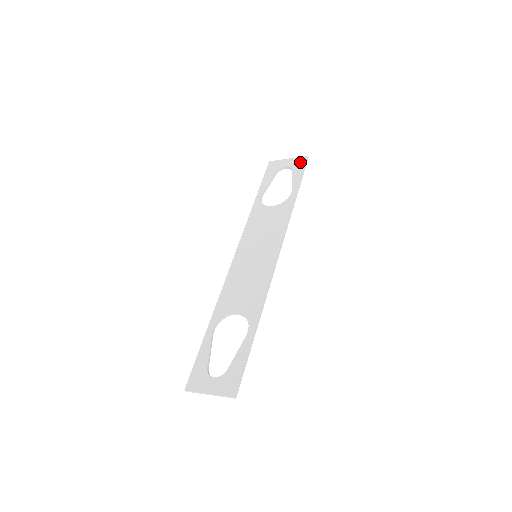
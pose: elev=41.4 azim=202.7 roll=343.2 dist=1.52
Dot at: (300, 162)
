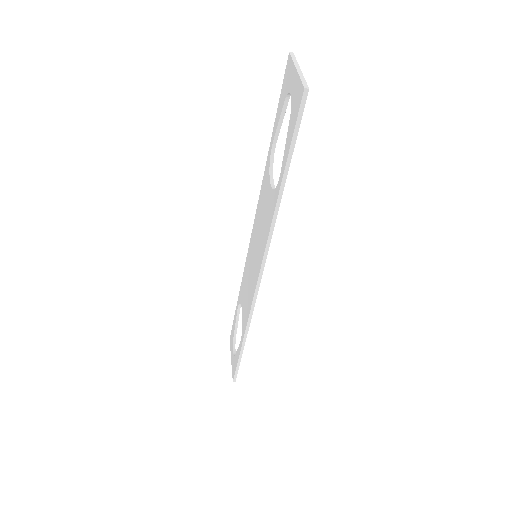
Dot at: (297, 100)
